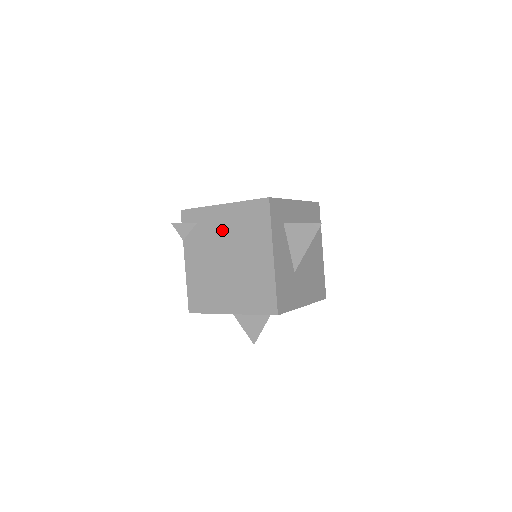
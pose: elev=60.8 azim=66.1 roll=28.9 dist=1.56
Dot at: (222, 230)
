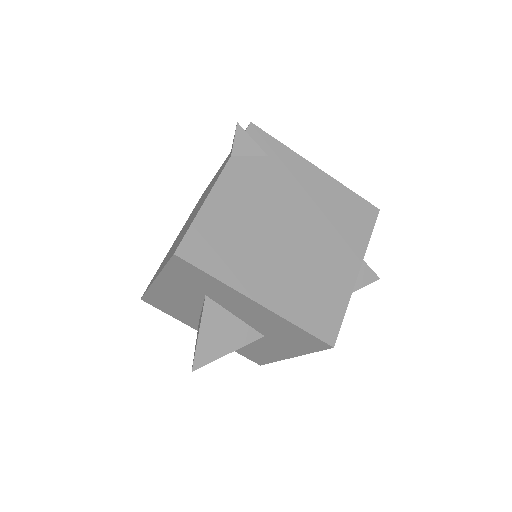
Dot at: (303, 193)
